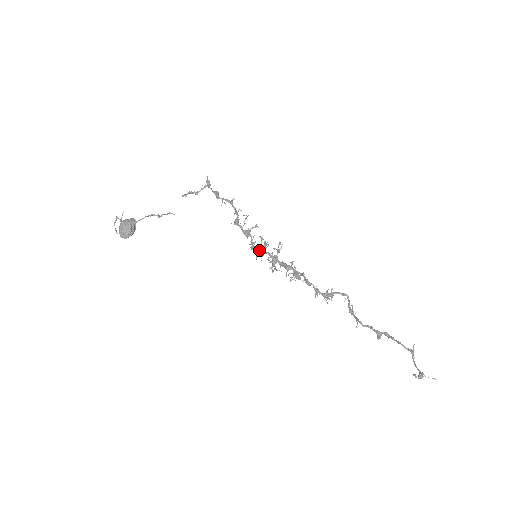
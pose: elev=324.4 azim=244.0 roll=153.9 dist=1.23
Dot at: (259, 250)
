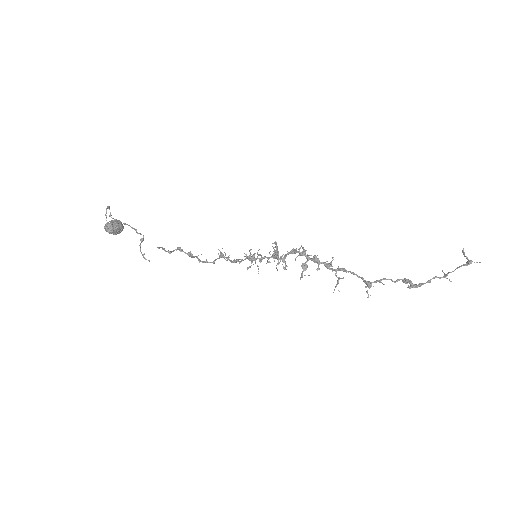
Dot at: (255, 259)
